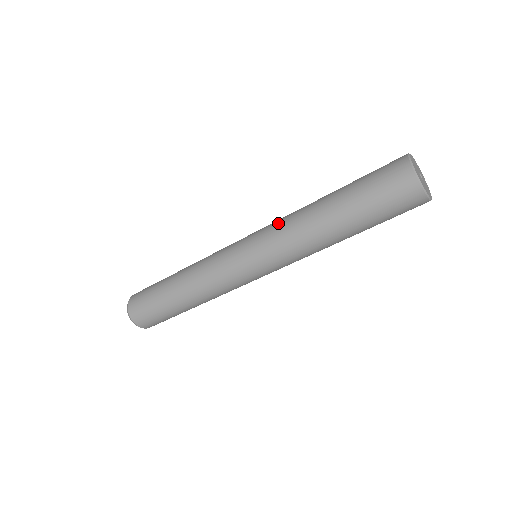
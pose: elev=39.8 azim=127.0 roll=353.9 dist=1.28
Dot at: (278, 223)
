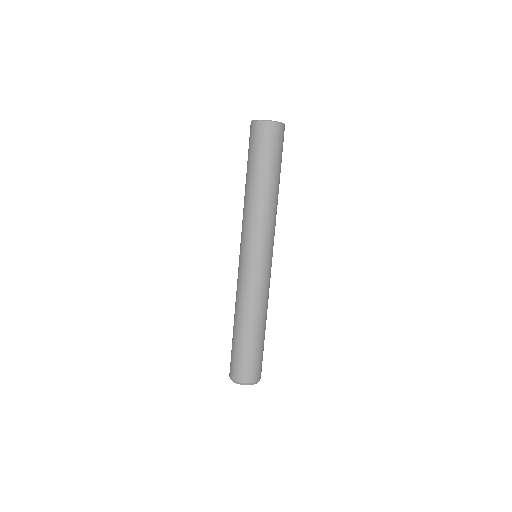
Dot at: occluded
